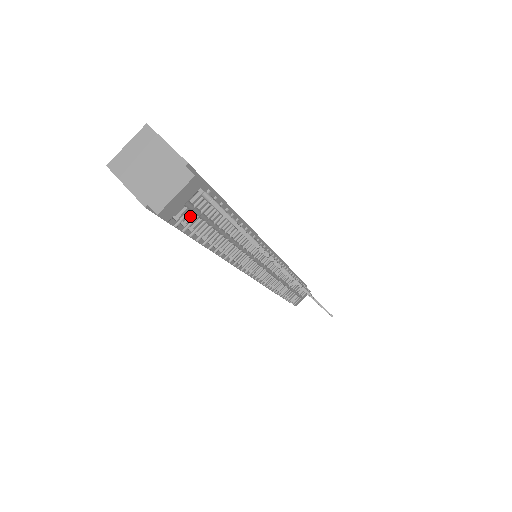
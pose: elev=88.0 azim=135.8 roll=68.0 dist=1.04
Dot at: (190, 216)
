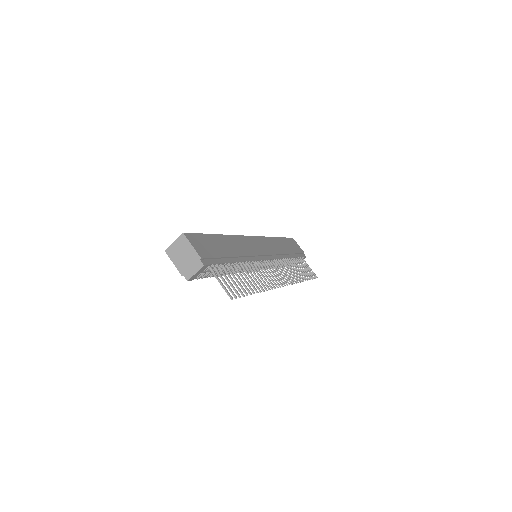
Dot at: (205, 273)
